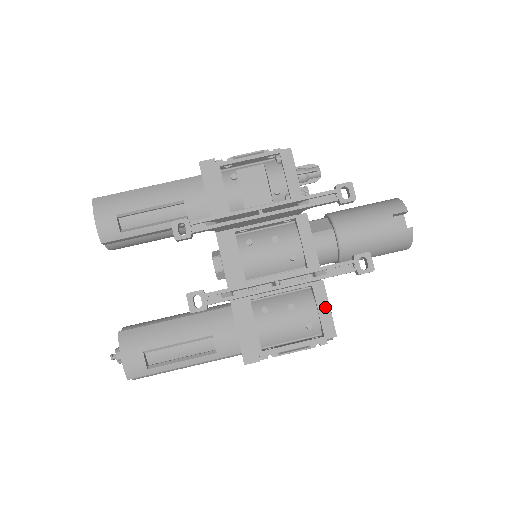
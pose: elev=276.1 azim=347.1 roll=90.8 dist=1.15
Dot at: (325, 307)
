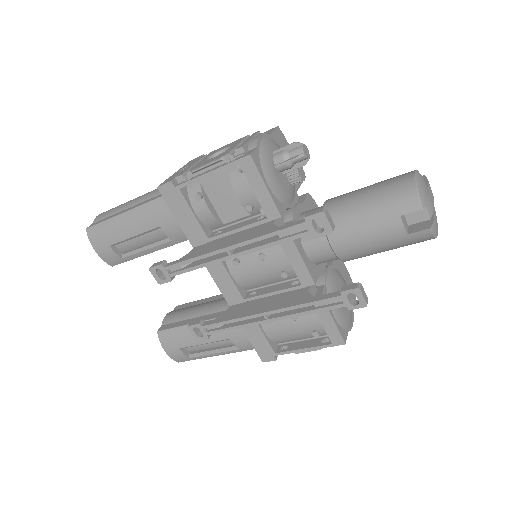
Dot at: (328, 320)
